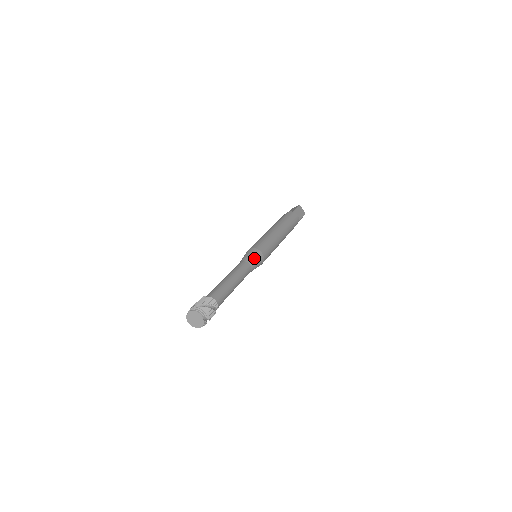
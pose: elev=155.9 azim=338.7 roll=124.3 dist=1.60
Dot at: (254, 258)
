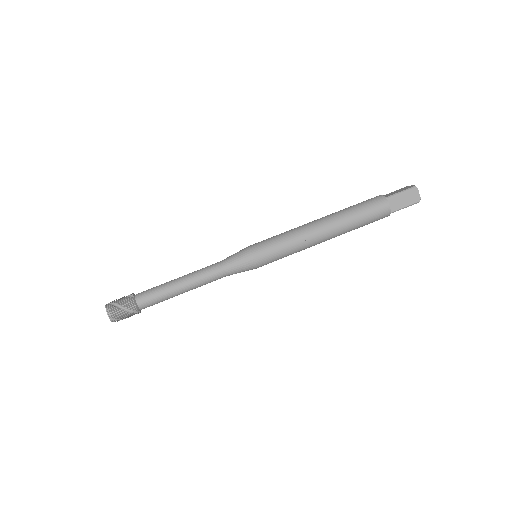
Dot at: (236, 263)
